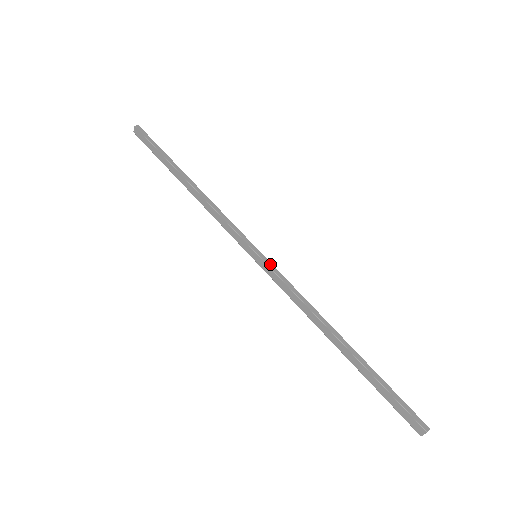
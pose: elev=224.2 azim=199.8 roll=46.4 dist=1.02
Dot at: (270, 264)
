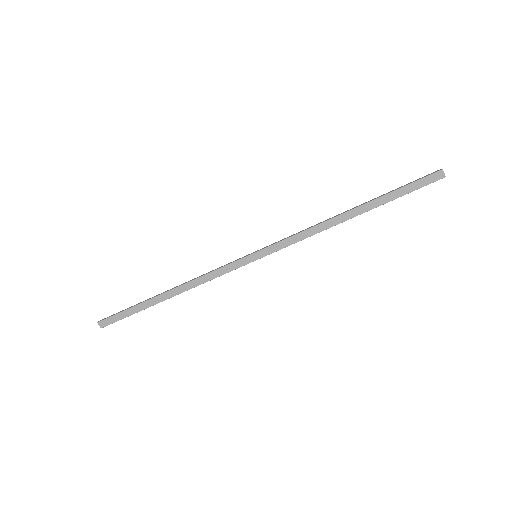
Dot at: (268, 246)
